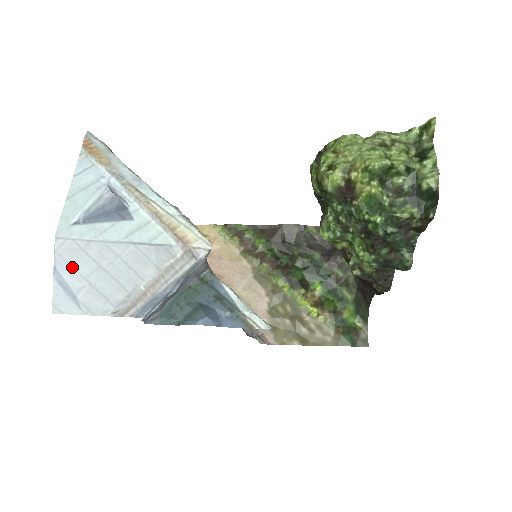
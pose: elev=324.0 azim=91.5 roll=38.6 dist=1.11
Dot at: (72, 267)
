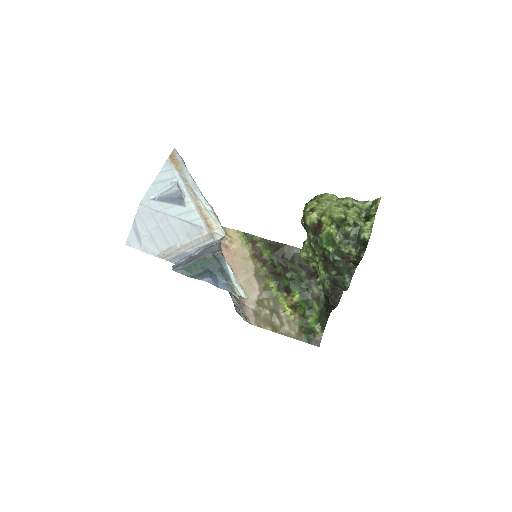
Dot at: (144, 223)
